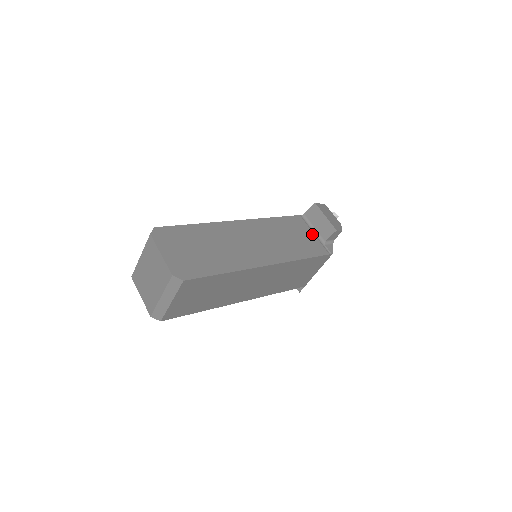
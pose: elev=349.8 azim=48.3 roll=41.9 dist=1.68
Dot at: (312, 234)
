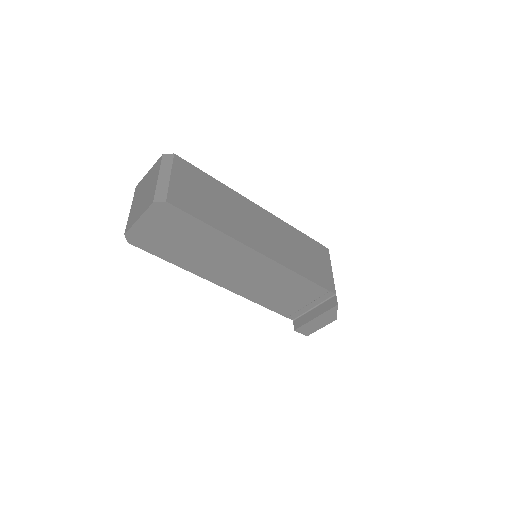
Dot at: occluded
